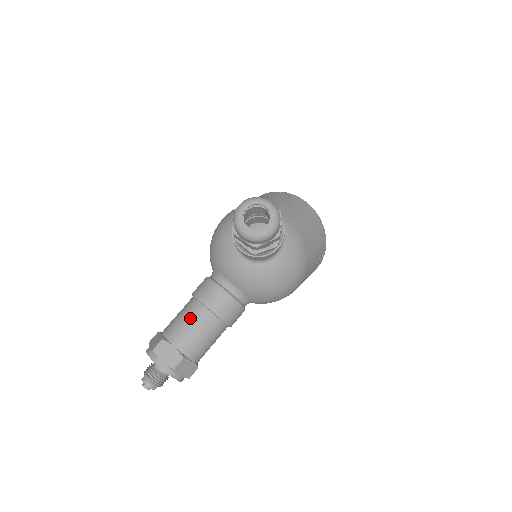
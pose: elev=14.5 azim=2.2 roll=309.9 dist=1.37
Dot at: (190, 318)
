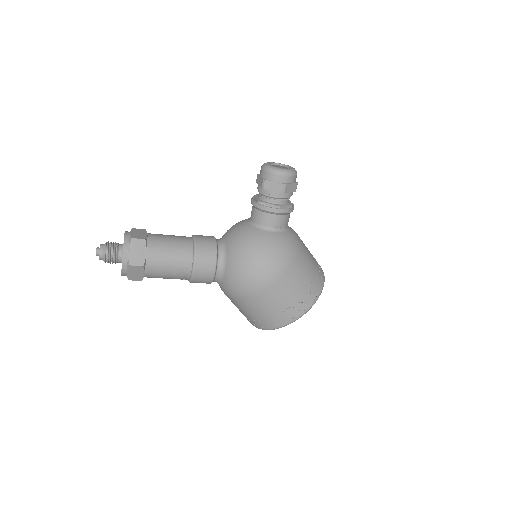
Dot at: occluded
